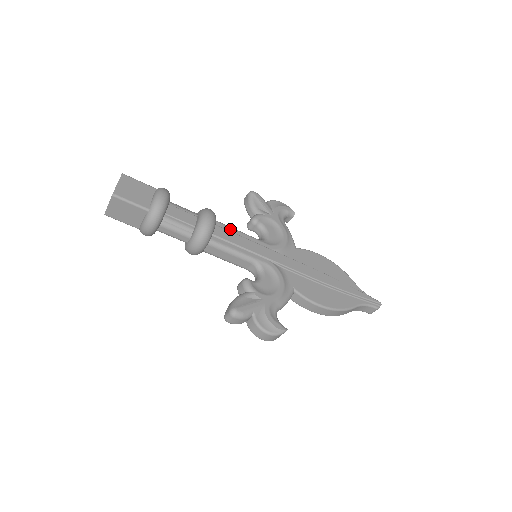
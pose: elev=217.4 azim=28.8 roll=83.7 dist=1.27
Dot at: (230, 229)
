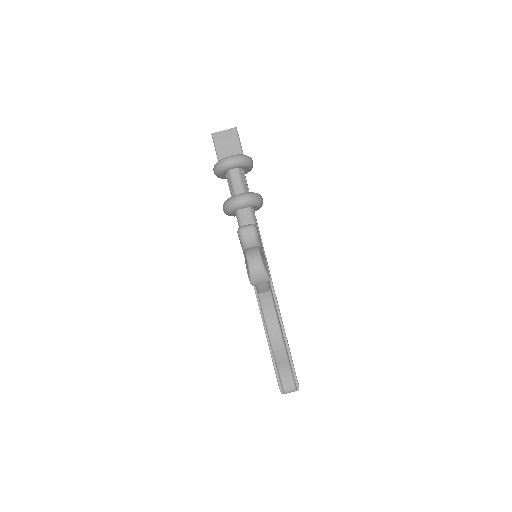
Dot at: occluded
